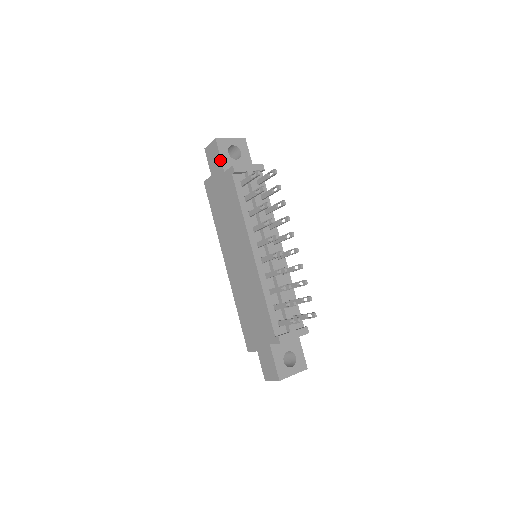
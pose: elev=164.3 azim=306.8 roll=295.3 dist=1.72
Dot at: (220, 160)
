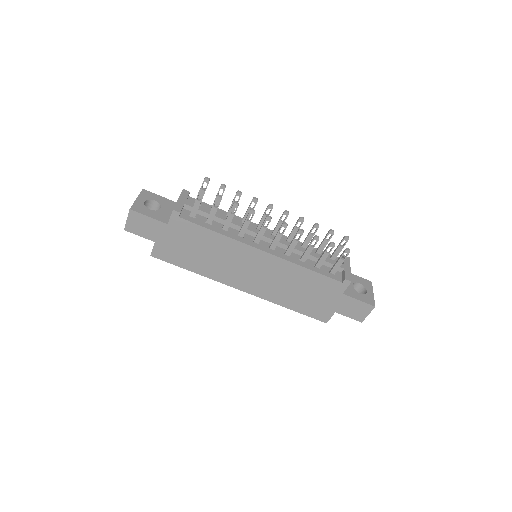
Dot at: (153, 220)
